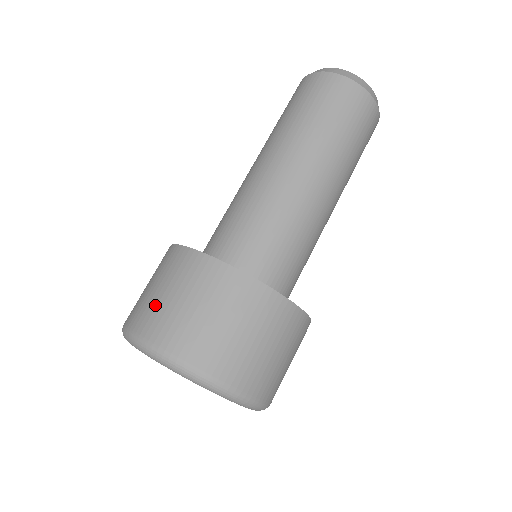
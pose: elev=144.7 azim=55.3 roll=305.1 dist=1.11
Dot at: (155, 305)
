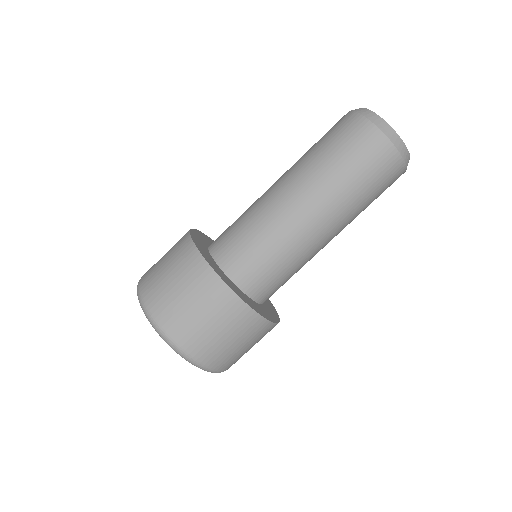
Dot at: occluded
